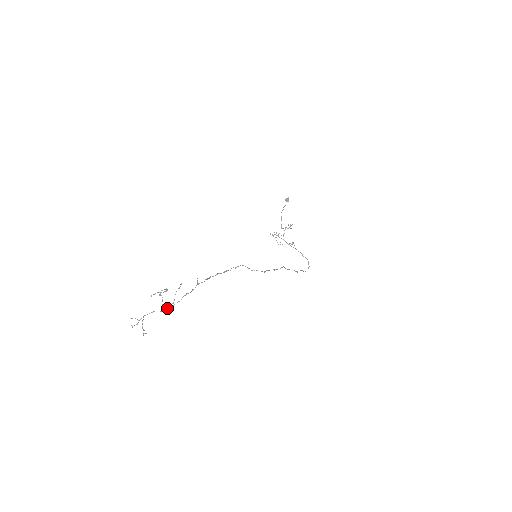
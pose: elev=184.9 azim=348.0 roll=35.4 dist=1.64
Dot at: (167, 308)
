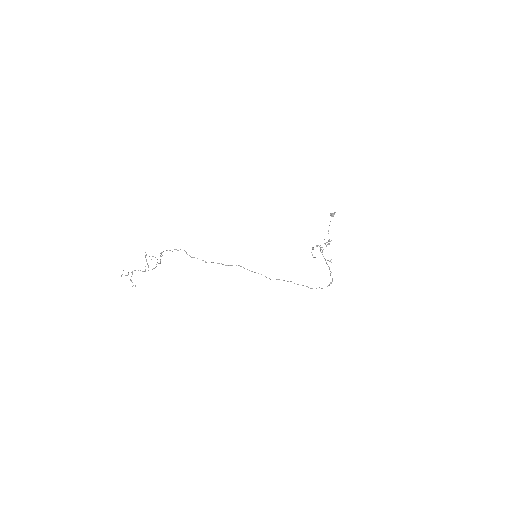
Dot at: occluded
